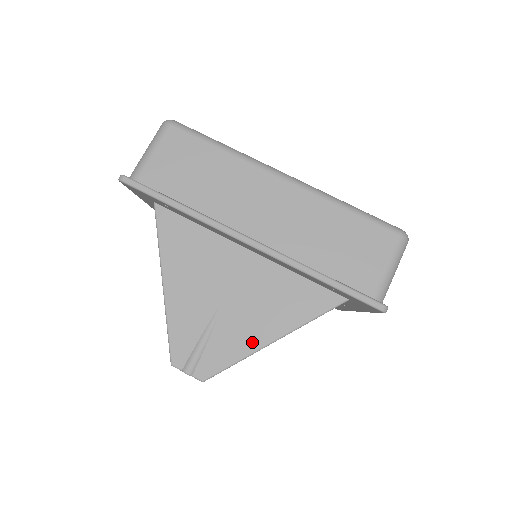
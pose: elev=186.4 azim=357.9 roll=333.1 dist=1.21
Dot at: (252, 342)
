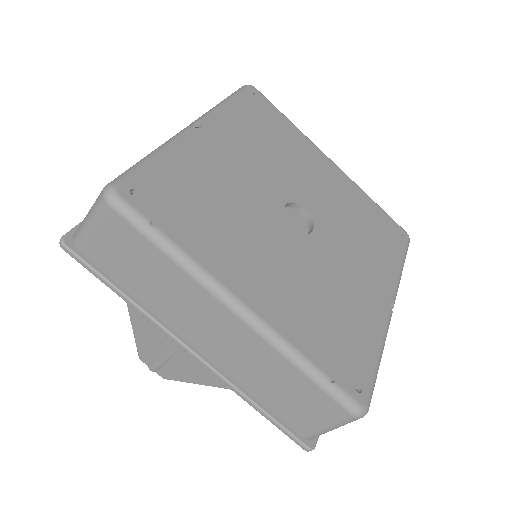
Dot at: (204, 380)
